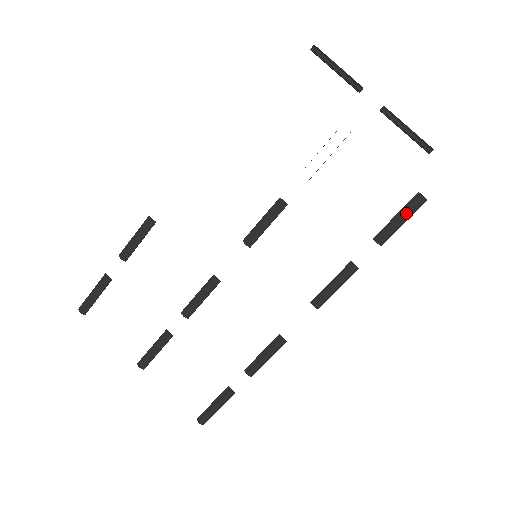
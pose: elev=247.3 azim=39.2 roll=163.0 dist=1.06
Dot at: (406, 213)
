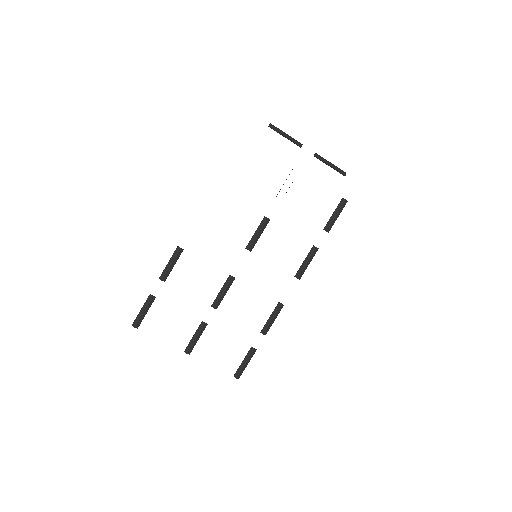
Dot at: (339, 211)
